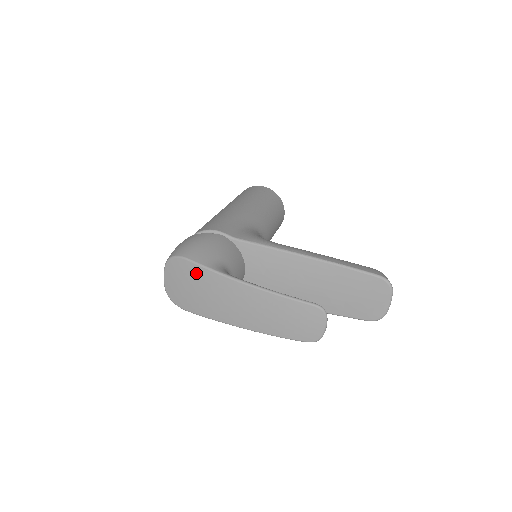
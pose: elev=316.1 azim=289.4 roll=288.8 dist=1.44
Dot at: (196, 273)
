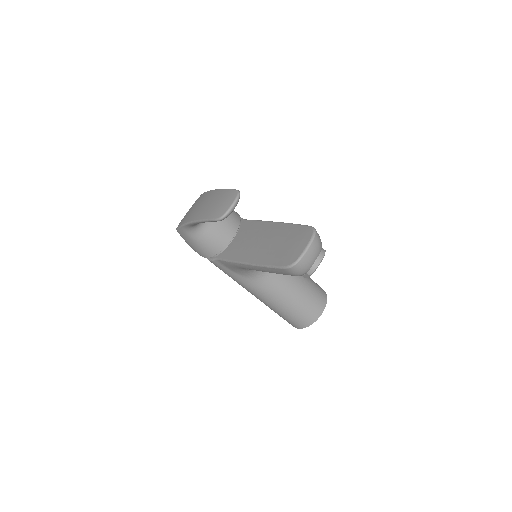
Dot at: occluded
